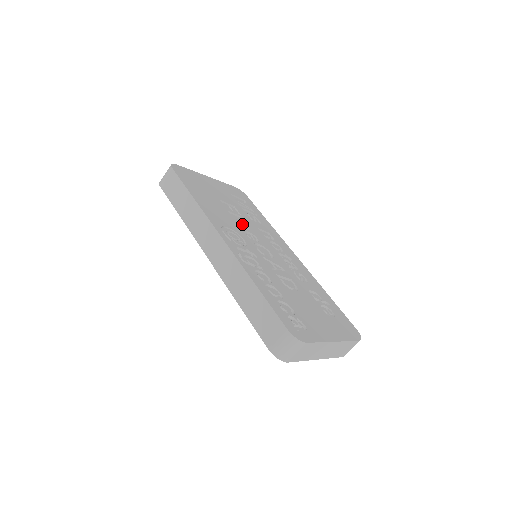
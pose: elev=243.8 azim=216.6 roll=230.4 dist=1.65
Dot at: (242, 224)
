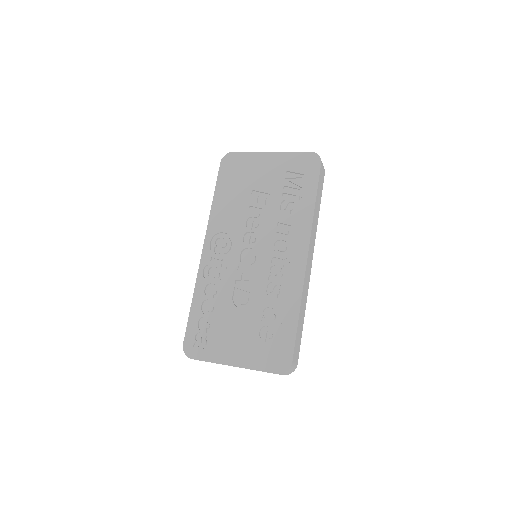
Dot at: (255, 221)
